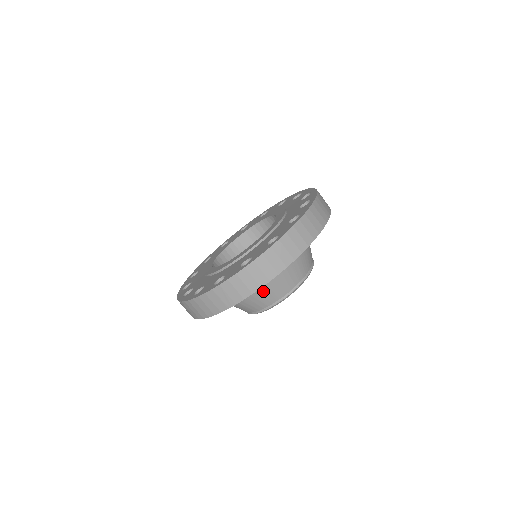
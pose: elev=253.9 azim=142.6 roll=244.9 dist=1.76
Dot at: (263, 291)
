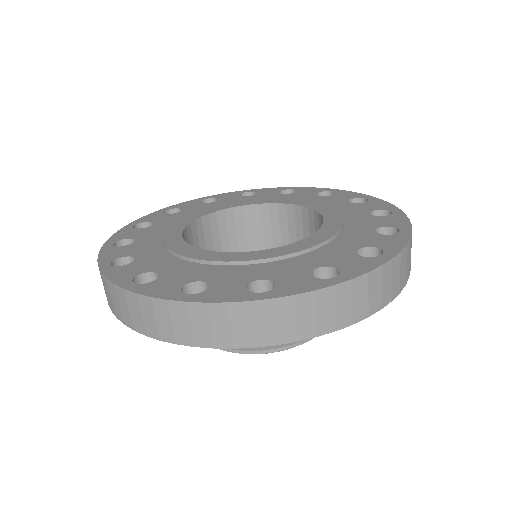
Dot at: occluded
